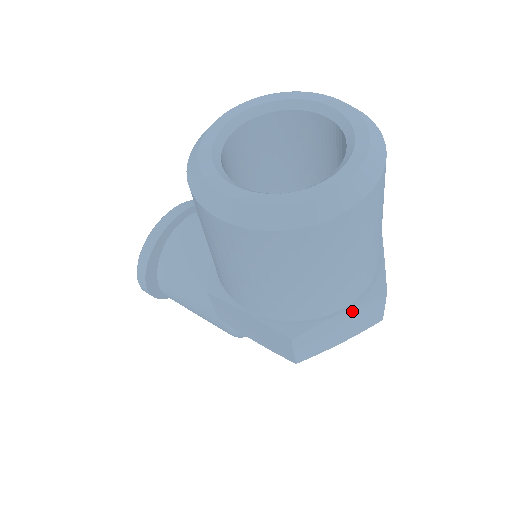
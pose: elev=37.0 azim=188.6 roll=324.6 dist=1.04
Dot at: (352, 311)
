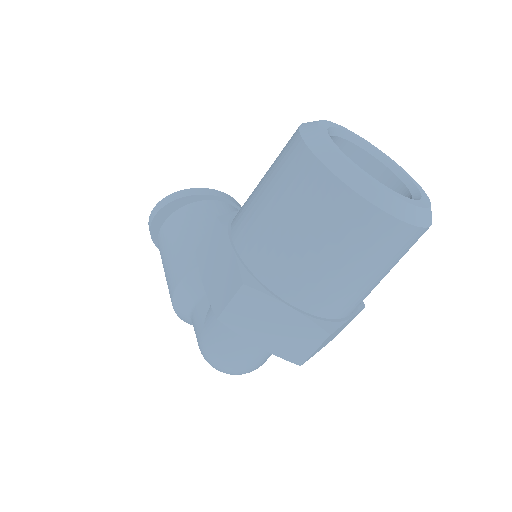
Dot at: (298, 318)
